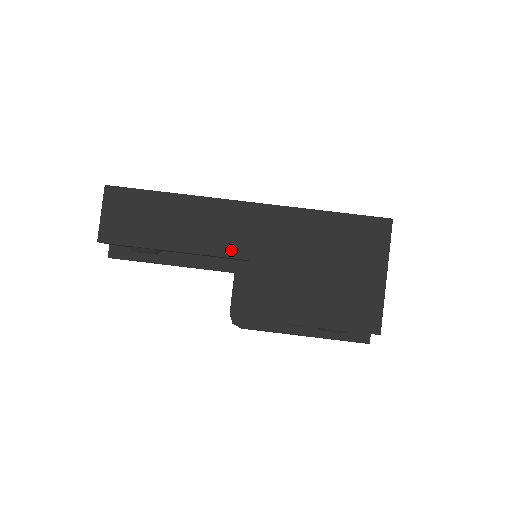
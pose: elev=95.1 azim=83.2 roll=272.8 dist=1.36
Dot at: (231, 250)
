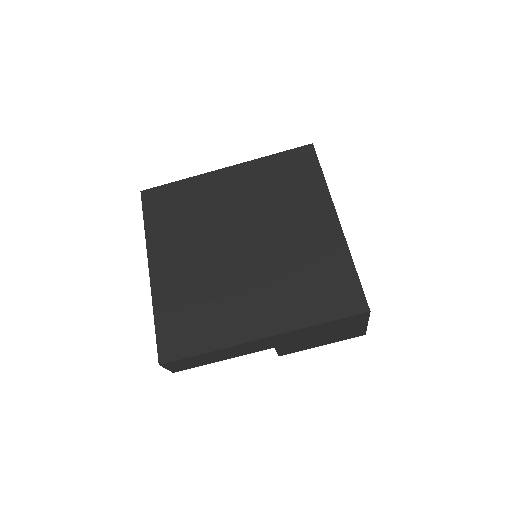
Dot at: (261, 349)
